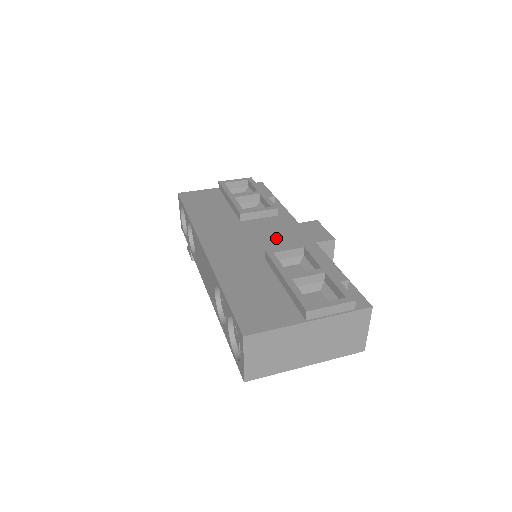
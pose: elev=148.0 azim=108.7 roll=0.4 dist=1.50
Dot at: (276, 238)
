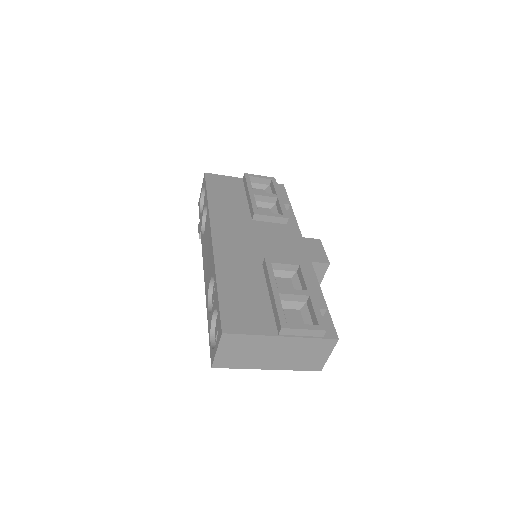
Dot at: (278, 247)
